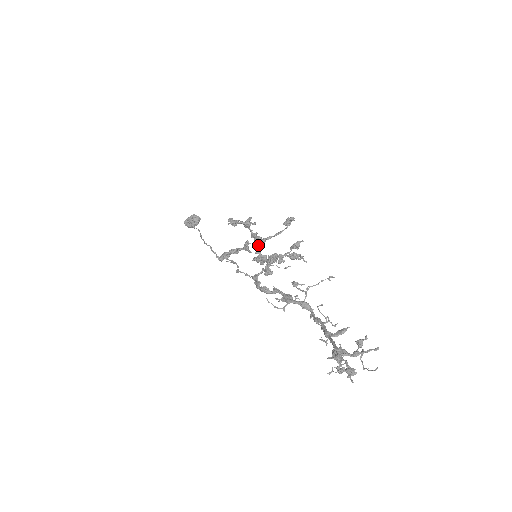
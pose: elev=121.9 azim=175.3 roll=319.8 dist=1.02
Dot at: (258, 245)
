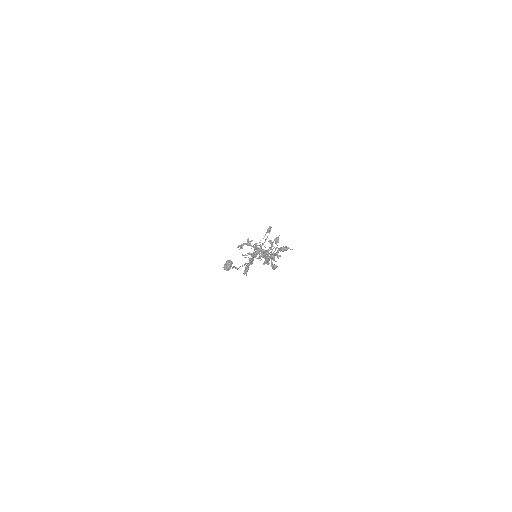
Dot at: occluded
